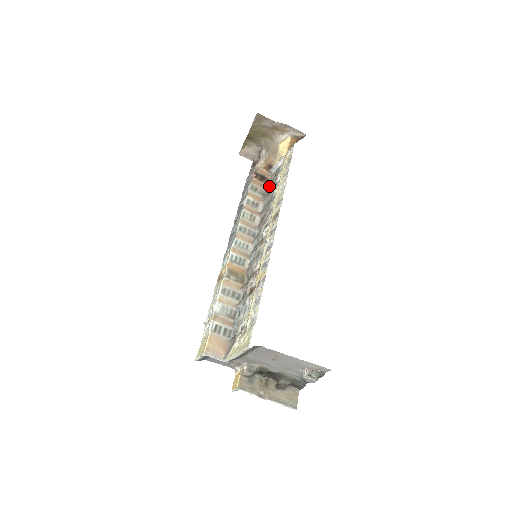
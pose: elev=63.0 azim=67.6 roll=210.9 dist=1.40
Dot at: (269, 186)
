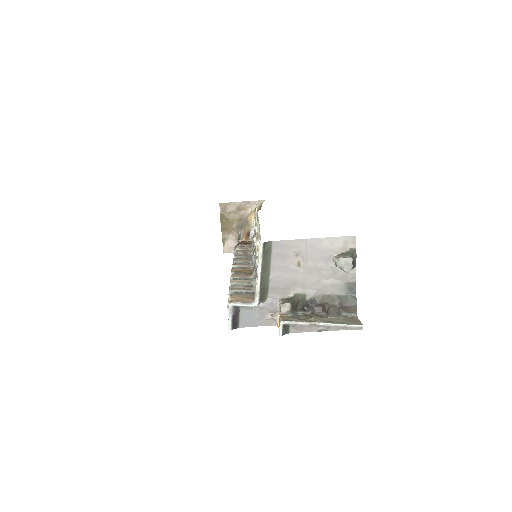
Dot at: (252, 240)
